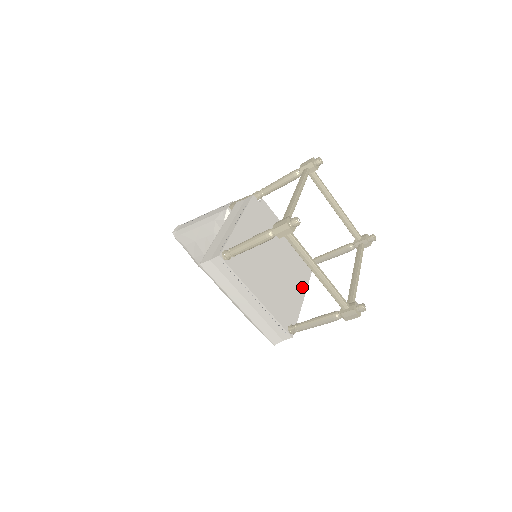
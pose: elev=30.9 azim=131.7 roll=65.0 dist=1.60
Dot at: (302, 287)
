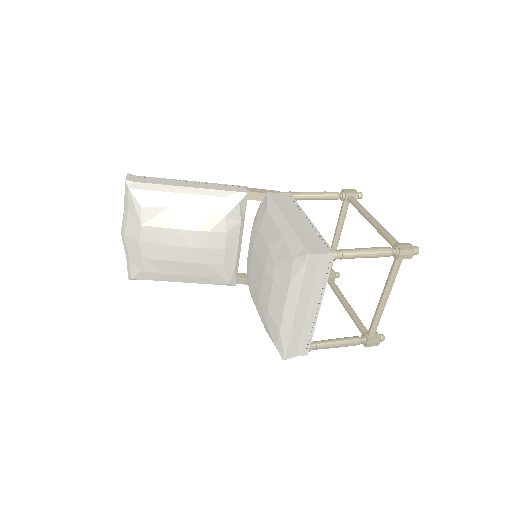
Dot at: occluded
